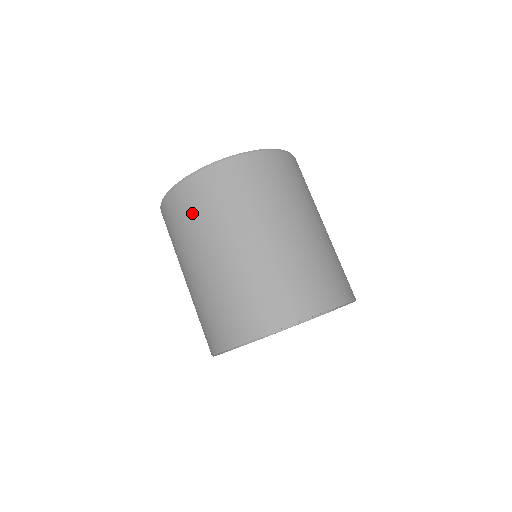
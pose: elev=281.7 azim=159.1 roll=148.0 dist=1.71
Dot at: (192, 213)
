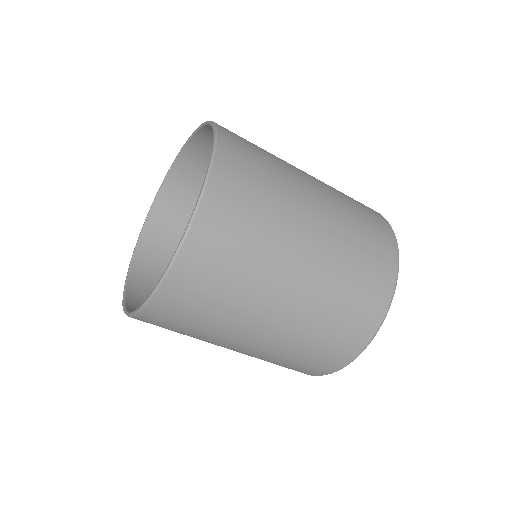
Dot at: (194, 320)
